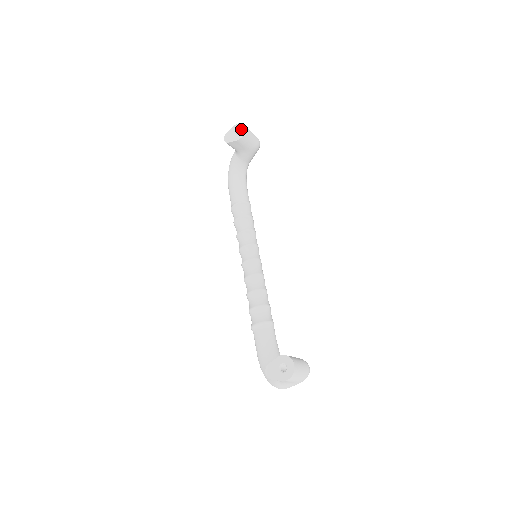
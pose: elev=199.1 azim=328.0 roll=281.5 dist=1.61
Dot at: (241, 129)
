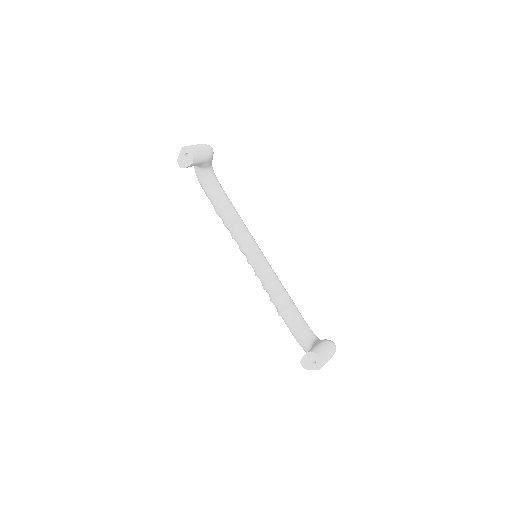
Dot at: (188, 153)
